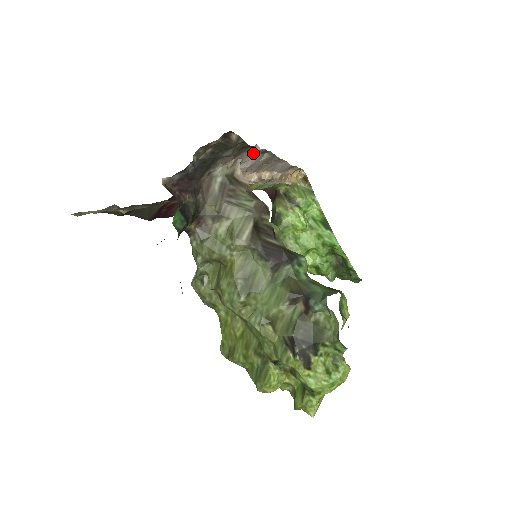
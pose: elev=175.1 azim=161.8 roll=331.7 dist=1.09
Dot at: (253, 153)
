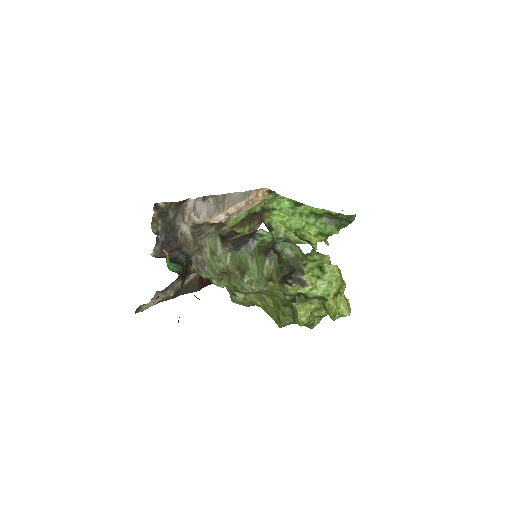
Dot at: (193, 204)
